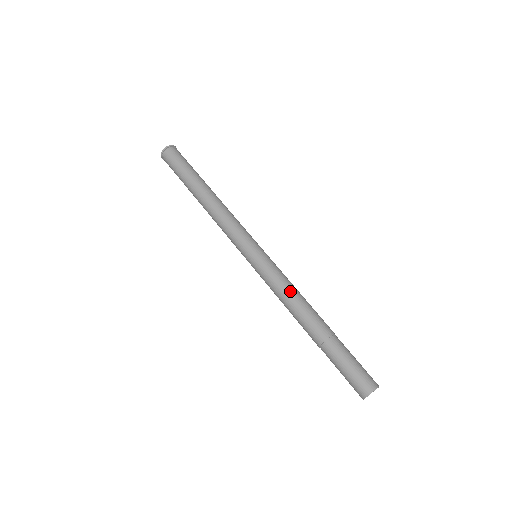
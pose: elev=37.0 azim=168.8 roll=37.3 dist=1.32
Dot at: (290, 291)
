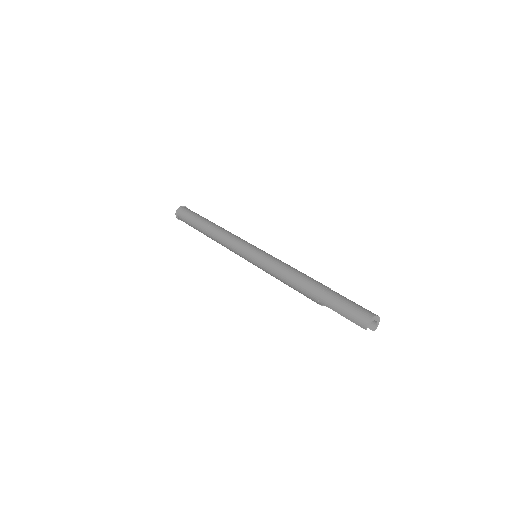
Dot at: (289, 266)
